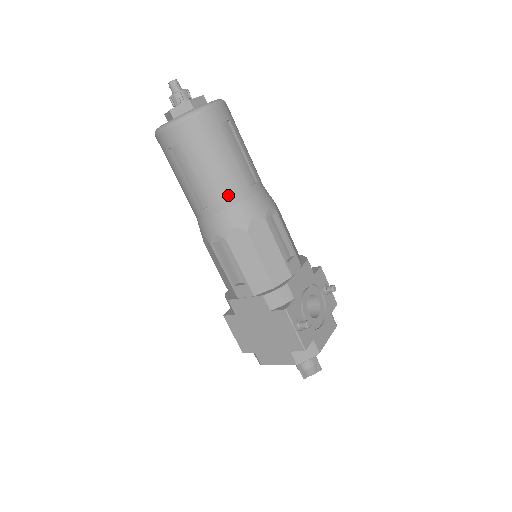
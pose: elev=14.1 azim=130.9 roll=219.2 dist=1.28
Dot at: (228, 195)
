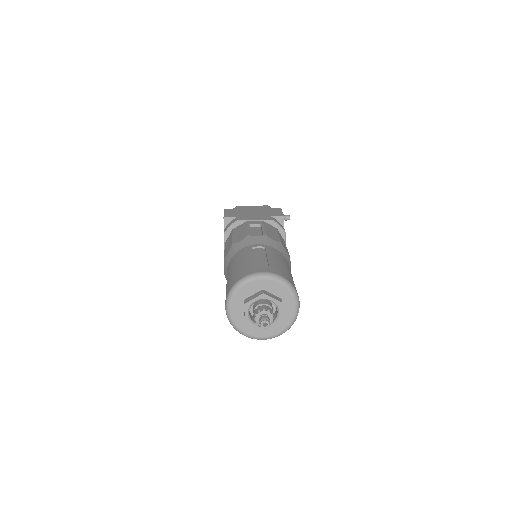
Dot at: occluded
